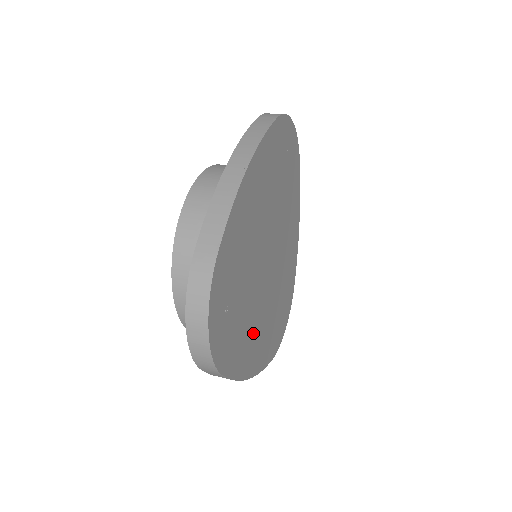
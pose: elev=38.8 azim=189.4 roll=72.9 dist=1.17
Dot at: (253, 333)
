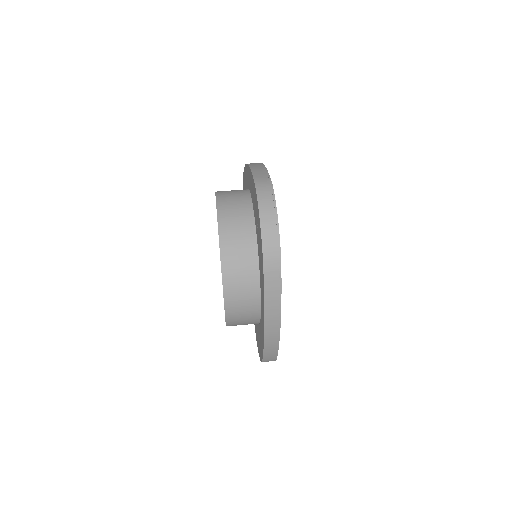
Dot at: occluded
